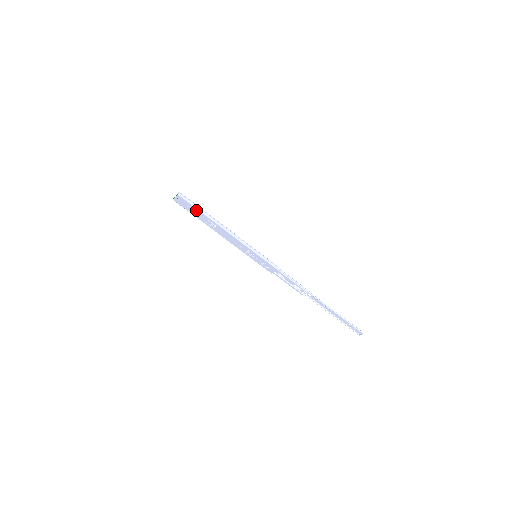
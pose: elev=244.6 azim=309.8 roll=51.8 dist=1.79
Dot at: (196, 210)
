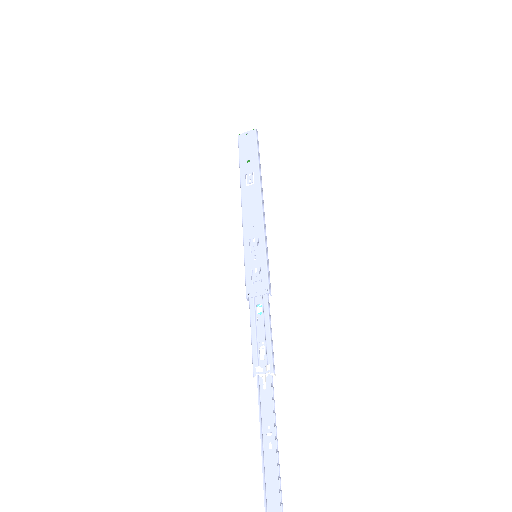
Dot at: (254, 154)
